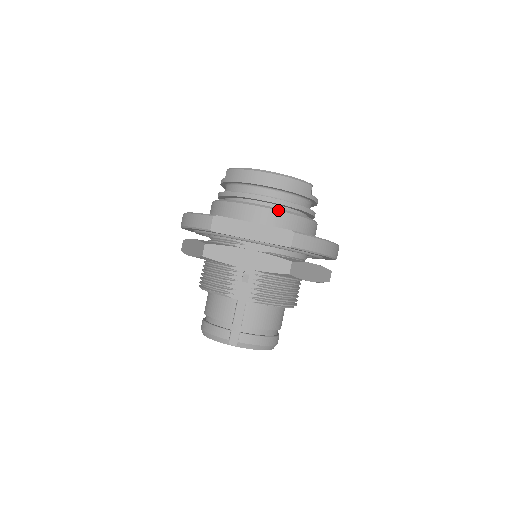
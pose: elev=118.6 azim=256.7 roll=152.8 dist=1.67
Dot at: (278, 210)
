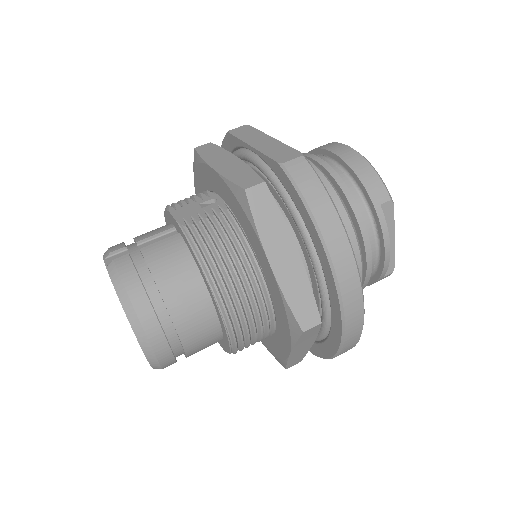
Dot at: (318, 167)
